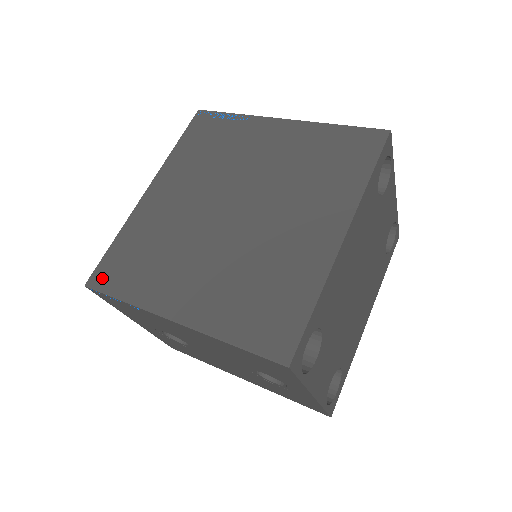
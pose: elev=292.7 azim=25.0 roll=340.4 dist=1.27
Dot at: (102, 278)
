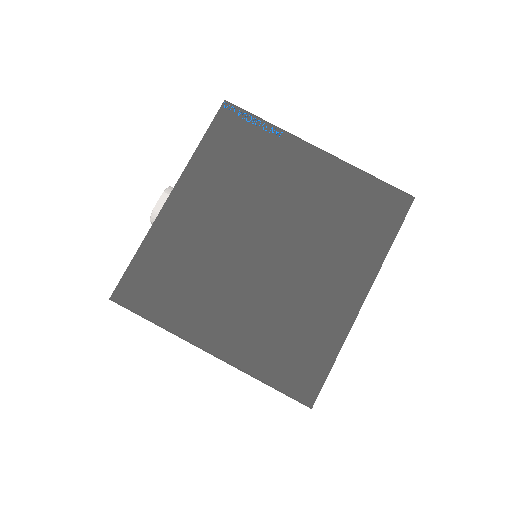
Dot at: (129, 295)
